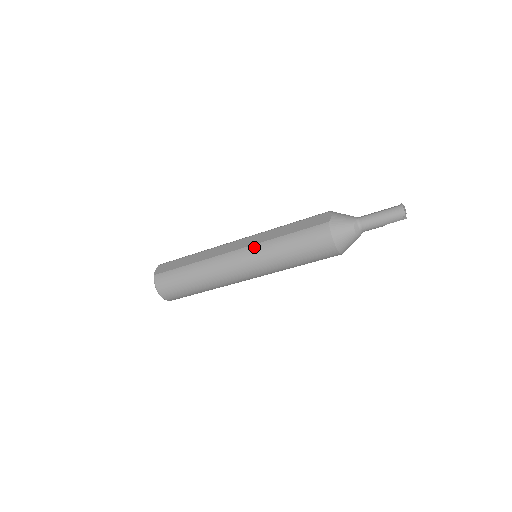
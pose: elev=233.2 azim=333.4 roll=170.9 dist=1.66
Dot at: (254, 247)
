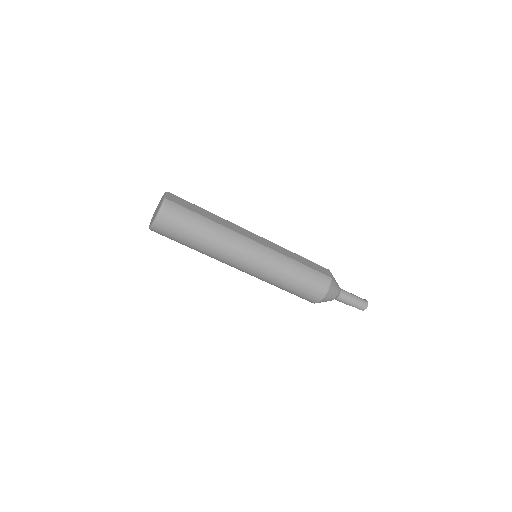
Dot at: (273, 252)
